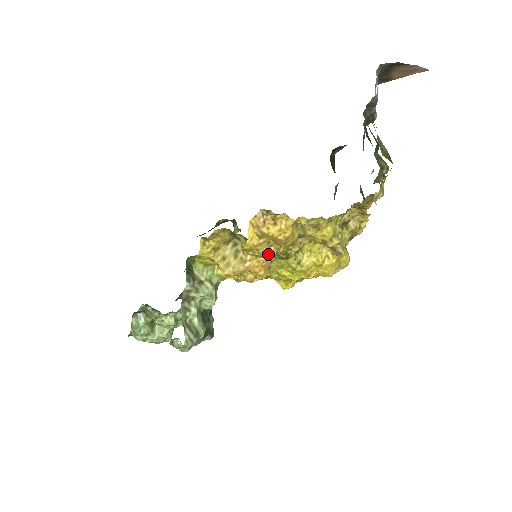
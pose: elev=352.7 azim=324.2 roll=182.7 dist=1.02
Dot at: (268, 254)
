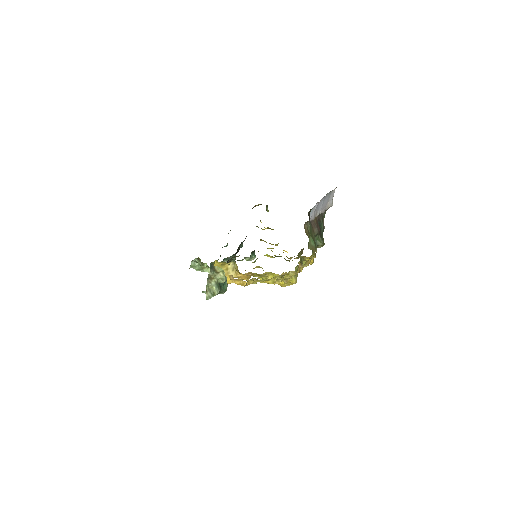
Dot at: occluded
